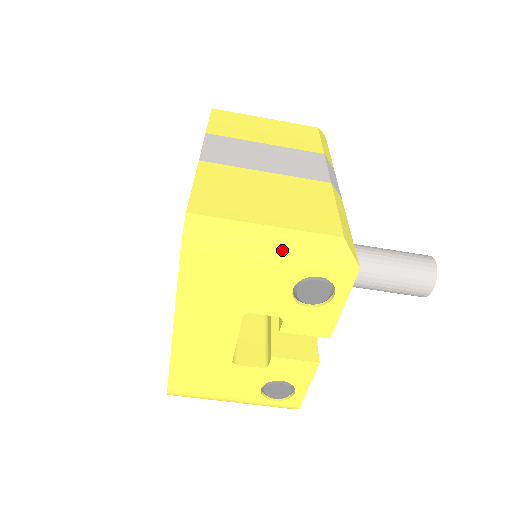
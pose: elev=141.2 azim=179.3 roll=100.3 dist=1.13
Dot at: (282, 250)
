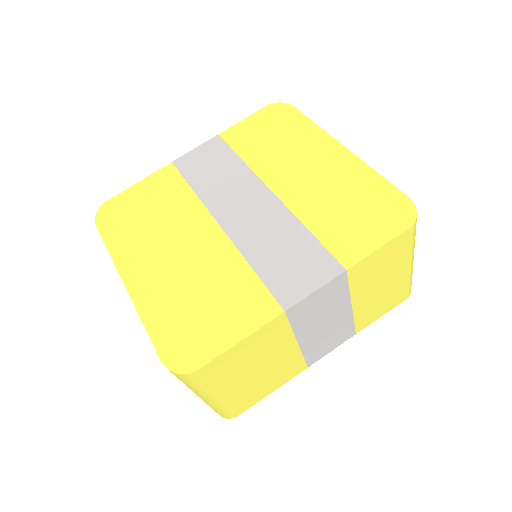
Dot at: (204, 401)
